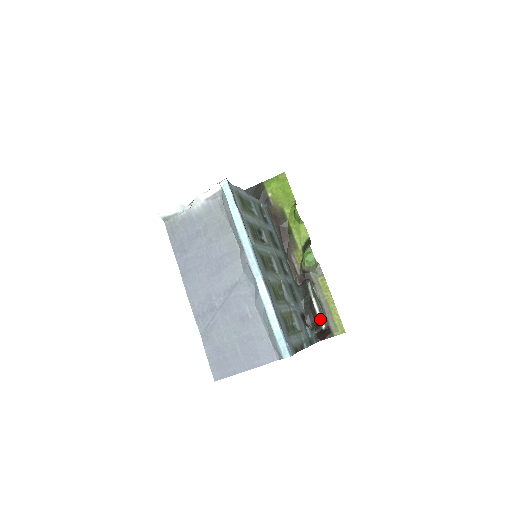
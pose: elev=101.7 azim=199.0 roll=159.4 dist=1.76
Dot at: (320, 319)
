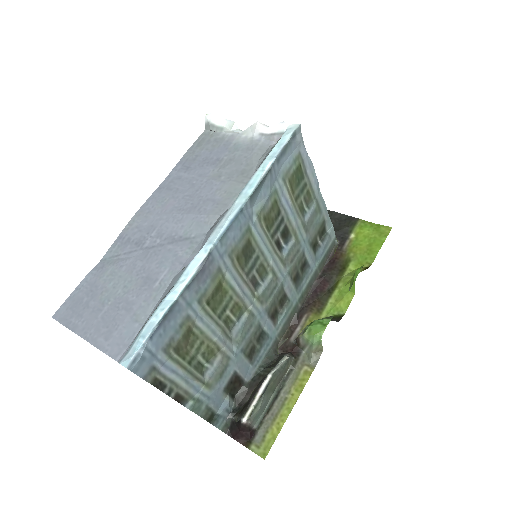
Dot at: (251, 406)
